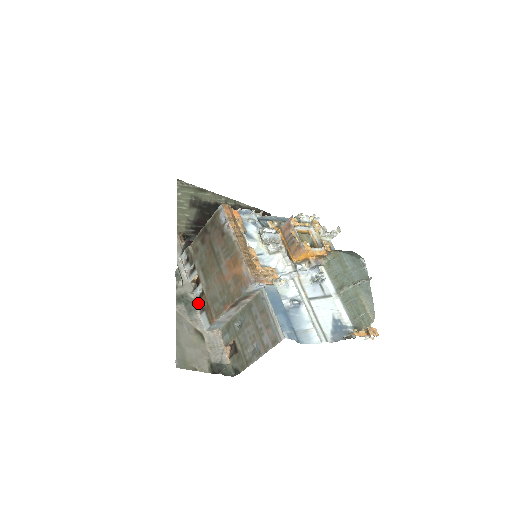
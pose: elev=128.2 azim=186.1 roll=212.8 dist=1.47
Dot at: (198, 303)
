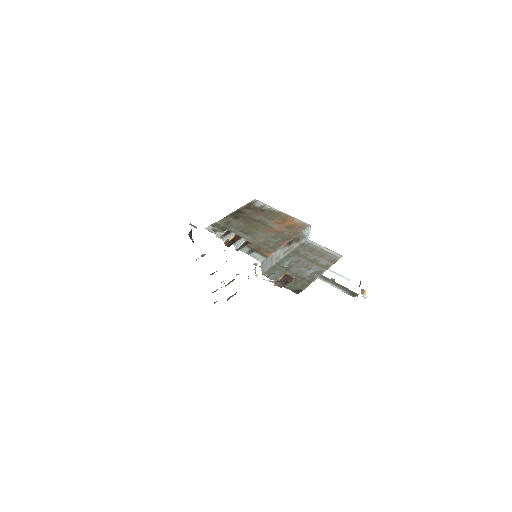
Dot at: (243, 249)
